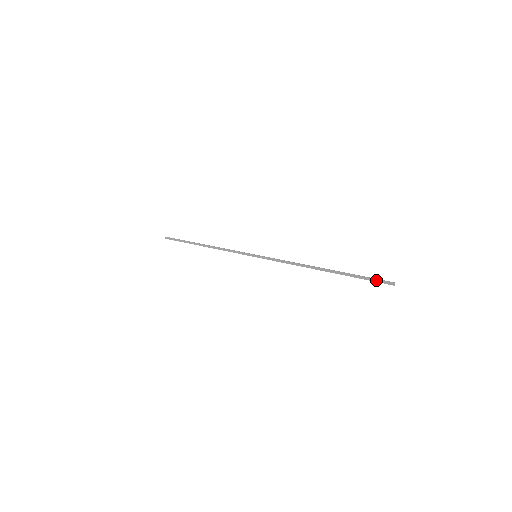
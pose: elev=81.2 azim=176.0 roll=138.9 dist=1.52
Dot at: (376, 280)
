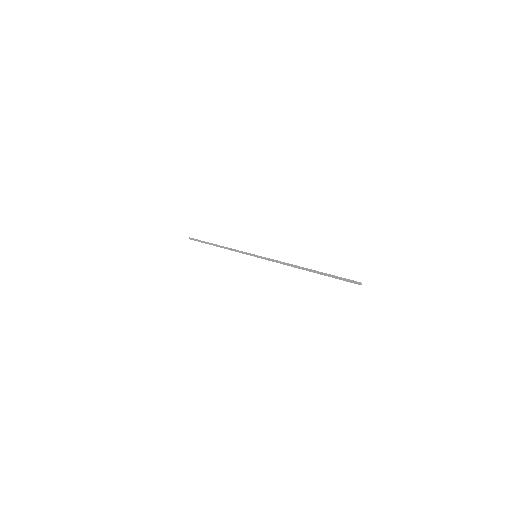
Dot at: (347, 280)
